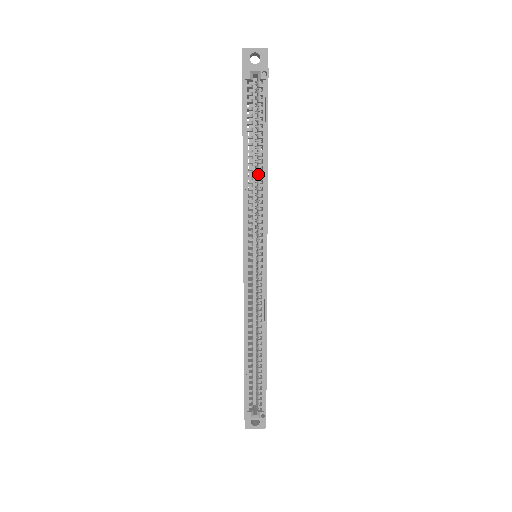
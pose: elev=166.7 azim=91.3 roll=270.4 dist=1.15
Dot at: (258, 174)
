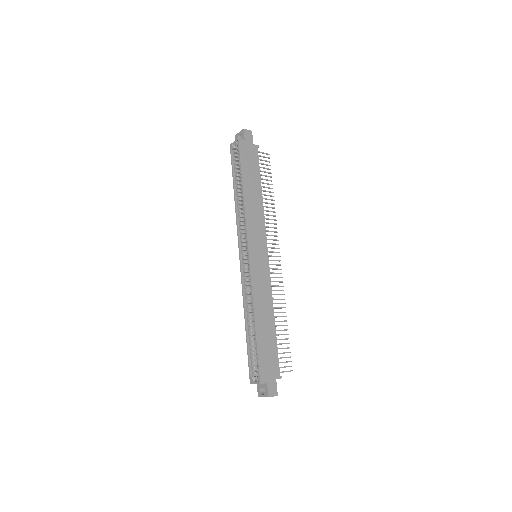
Dot at: occluded
